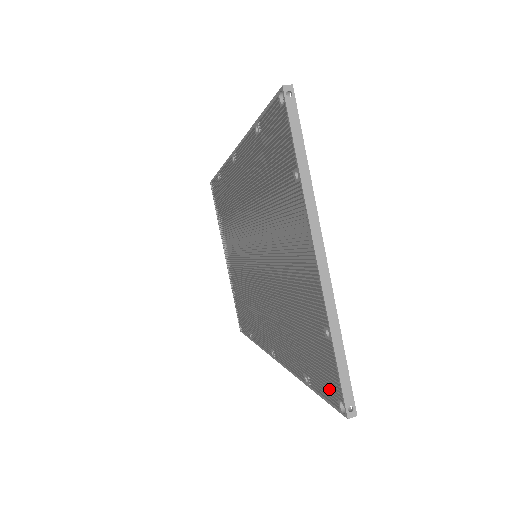
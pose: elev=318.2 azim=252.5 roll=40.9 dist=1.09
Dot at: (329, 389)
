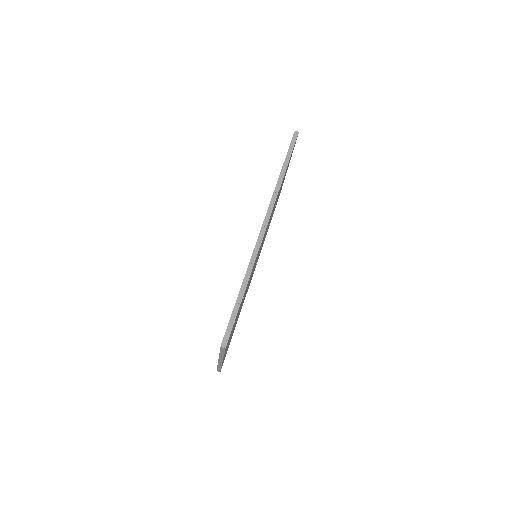
Dot at: occluded
